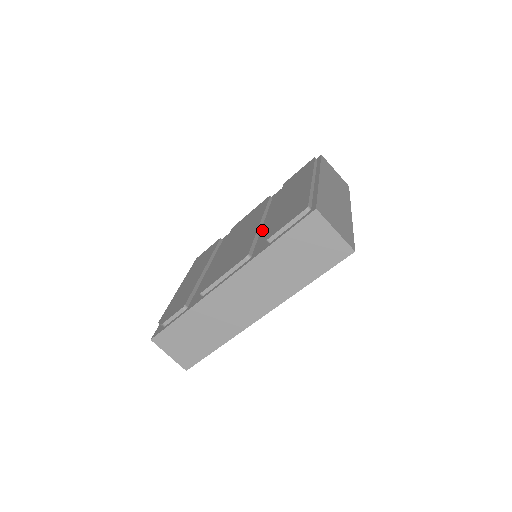
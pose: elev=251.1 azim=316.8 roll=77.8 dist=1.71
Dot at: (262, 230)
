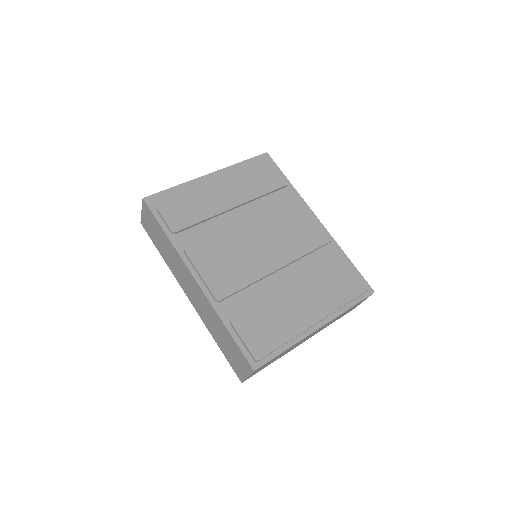
Dot at: (263, 282)
